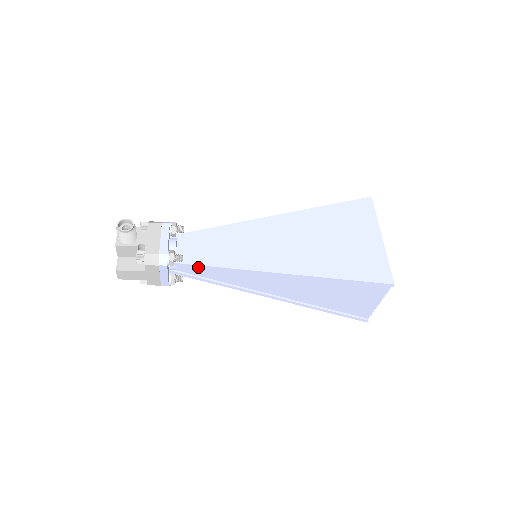
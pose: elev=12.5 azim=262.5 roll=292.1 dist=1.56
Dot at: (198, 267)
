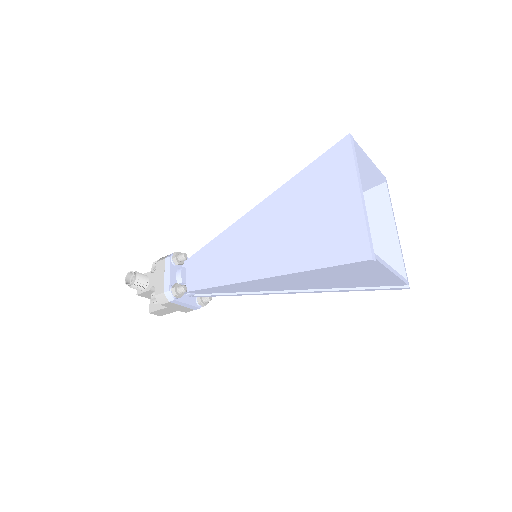
Dot at: (203, 290)
